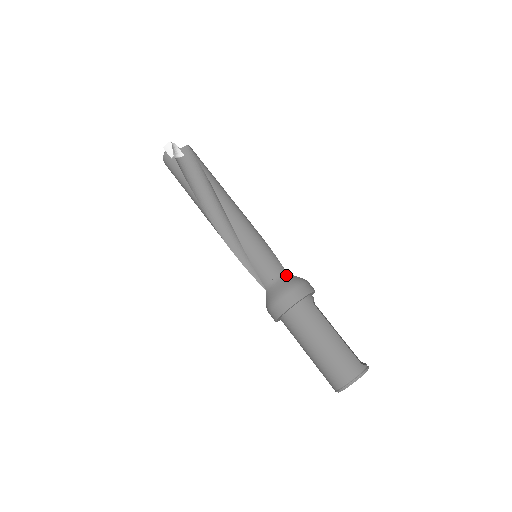
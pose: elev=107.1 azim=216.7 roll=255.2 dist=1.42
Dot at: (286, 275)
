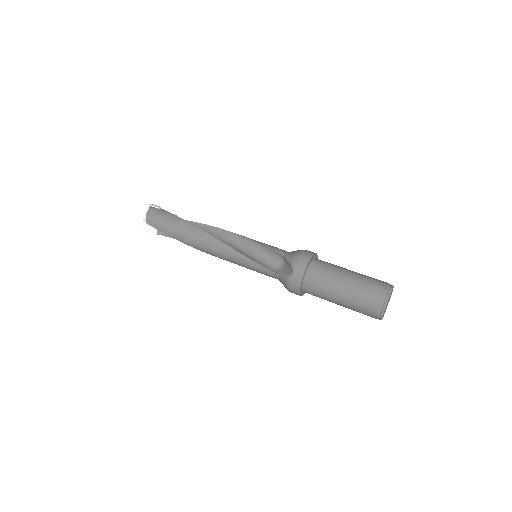
Dot at: occluded
